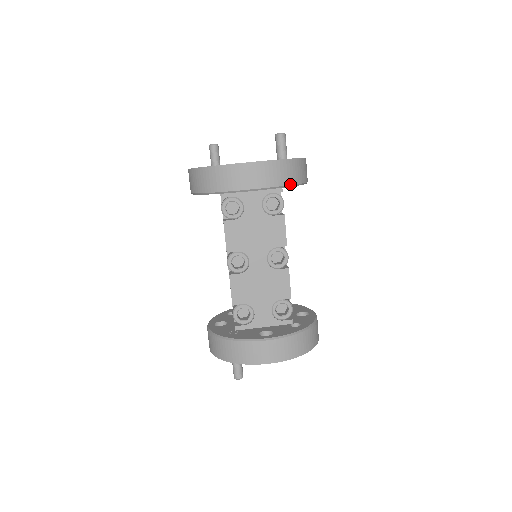
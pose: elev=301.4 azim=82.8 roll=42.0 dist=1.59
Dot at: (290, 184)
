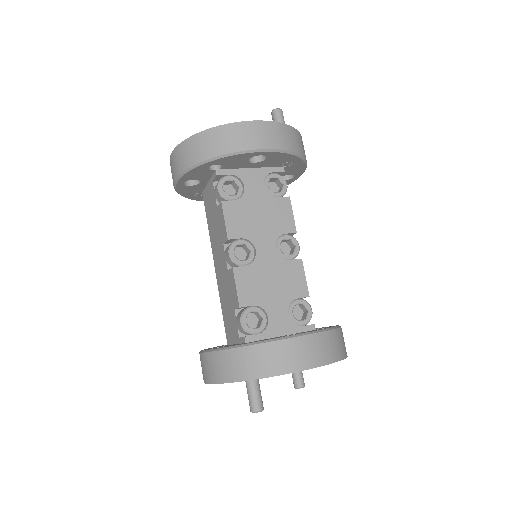
Dot at: (298, 153)
